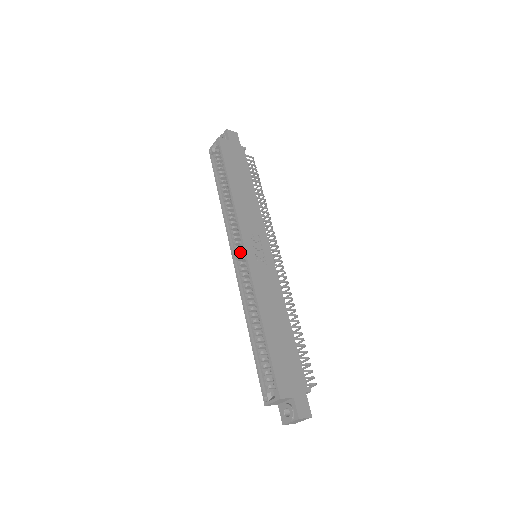
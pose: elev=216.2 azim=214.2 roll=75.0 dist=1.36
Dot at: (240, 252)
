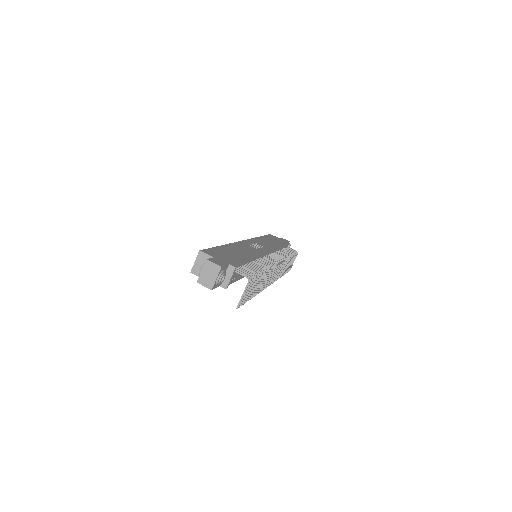
Dot at: occluded
